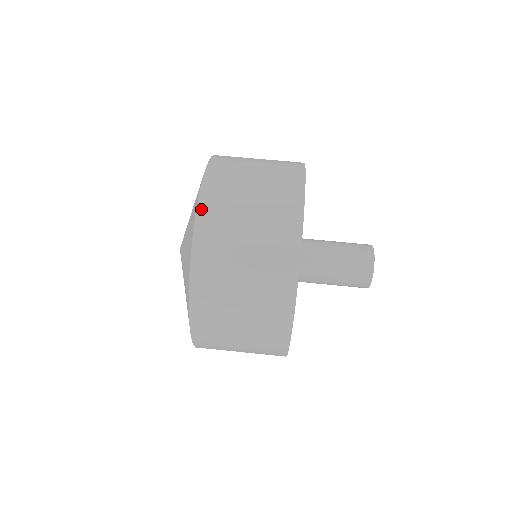
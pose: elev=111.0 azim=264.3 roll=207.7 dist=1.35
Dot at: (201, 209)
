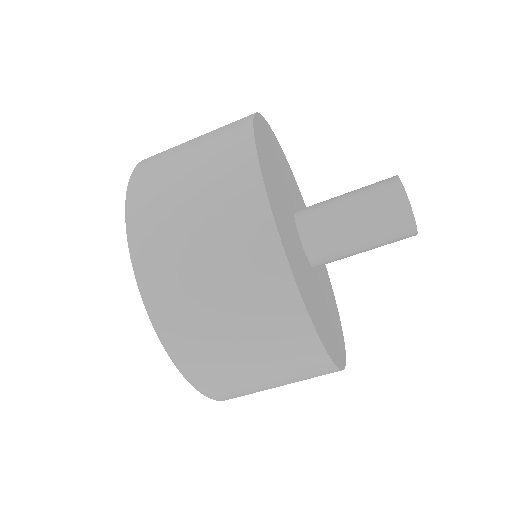
Dot at: (164, 336)
